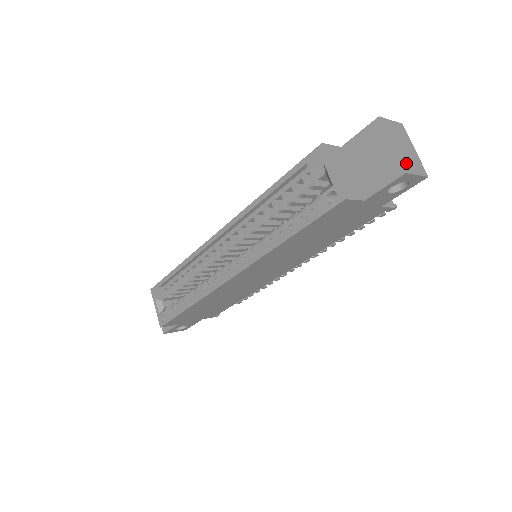
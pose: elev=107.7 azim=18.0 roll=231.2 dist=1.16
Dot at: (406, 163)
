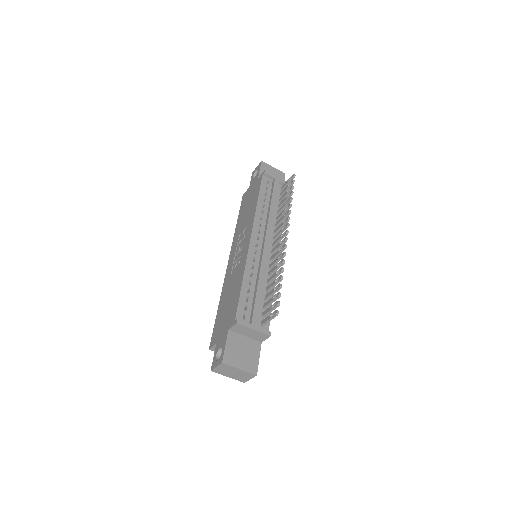
Dot at: (241, 379)
